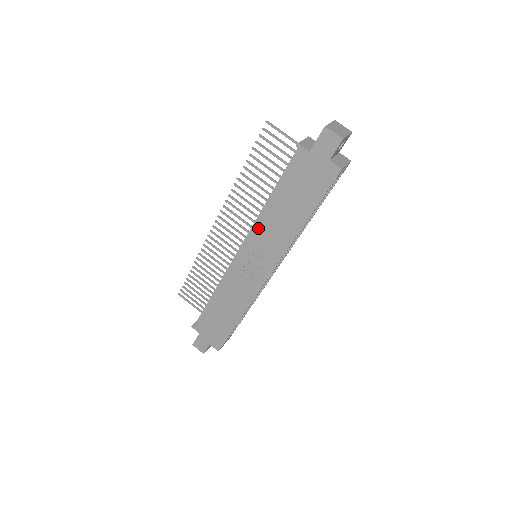
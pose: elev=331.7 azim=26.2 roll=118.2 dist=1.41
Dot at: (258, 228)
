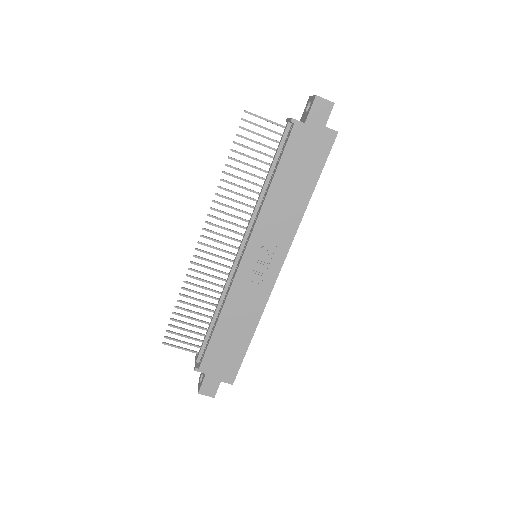
Dot at: (262, 219)
